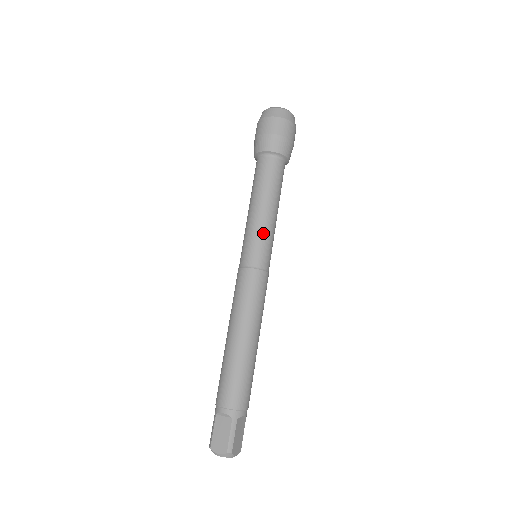
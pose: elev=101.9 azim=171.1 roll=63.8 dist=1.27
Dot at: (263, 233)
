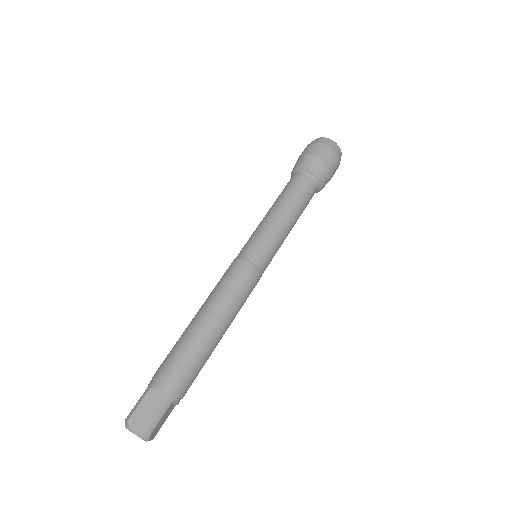
Dot at: (276, 239)
